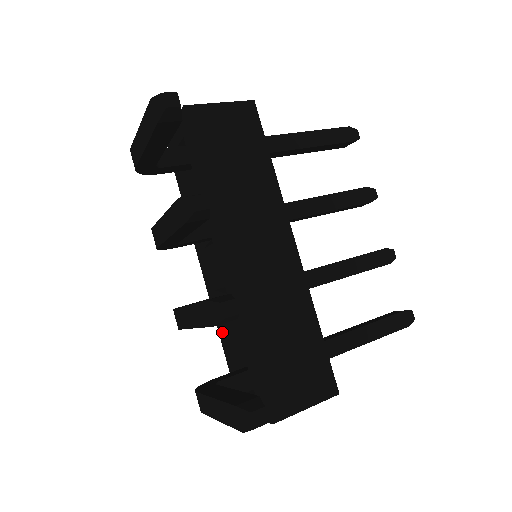
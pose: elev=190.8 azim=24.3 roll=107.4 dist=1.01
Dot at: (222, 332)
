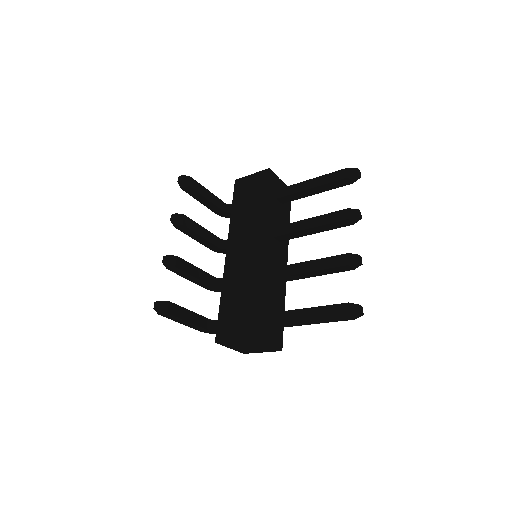
Dot at: occluded
